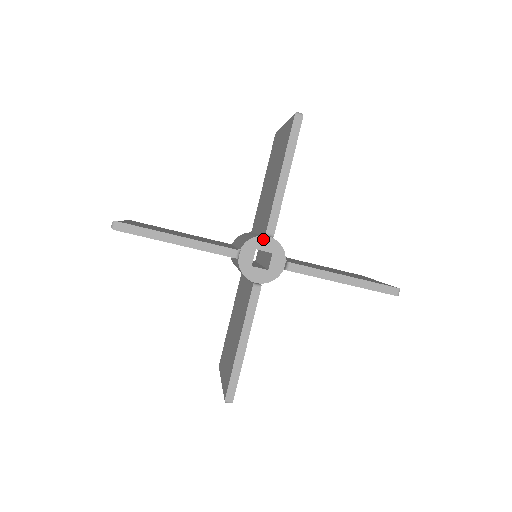
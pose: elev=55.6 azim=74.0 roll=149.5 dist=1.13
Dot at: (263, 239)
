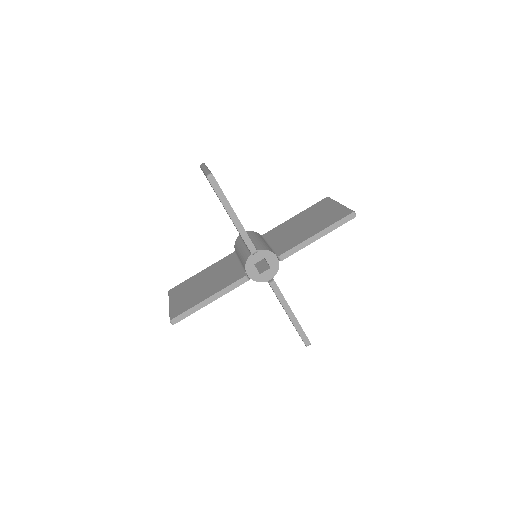
Dot at: (253, 256)
